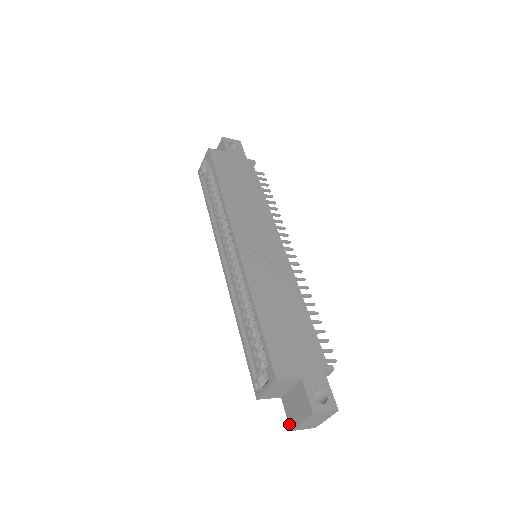
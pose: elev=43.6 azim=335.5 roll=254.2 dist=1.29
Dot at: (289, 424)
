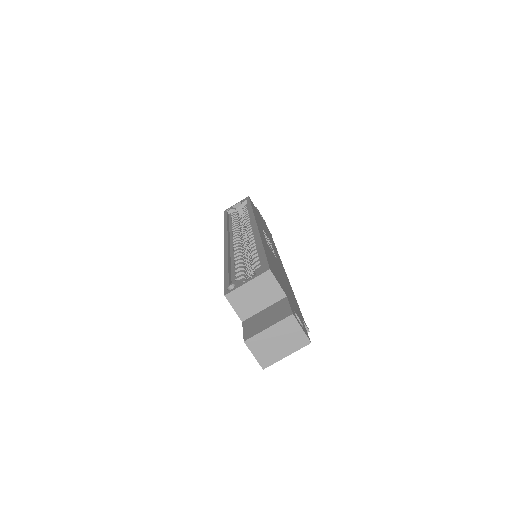
Dot at: (244, 336)
